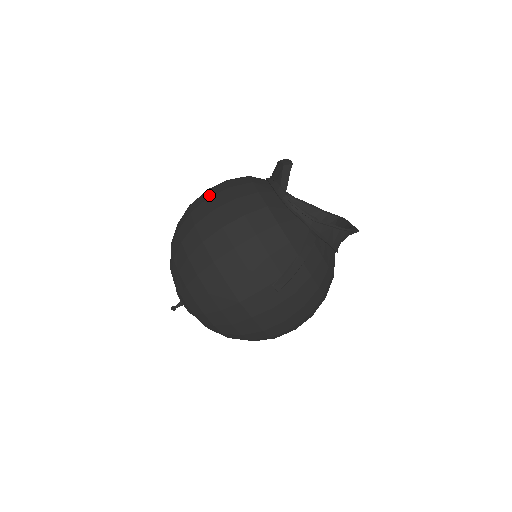
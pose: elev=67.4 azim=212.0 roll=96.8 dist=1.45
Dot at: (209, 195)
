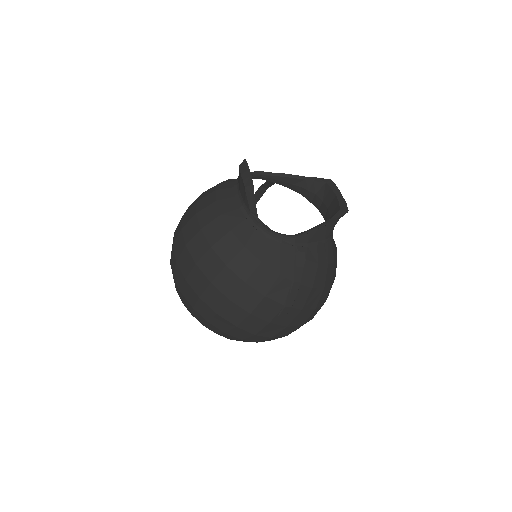
Dot at: (185, 241)
